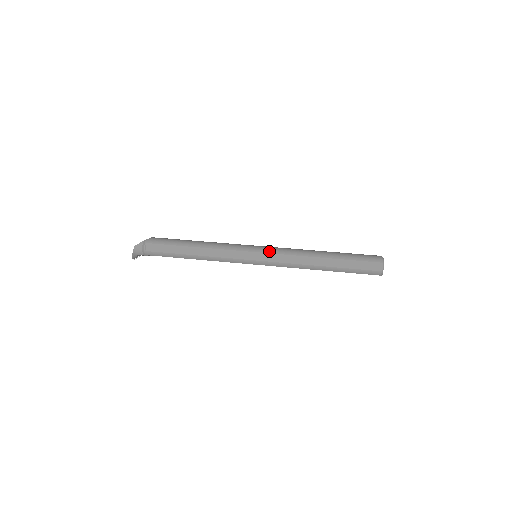
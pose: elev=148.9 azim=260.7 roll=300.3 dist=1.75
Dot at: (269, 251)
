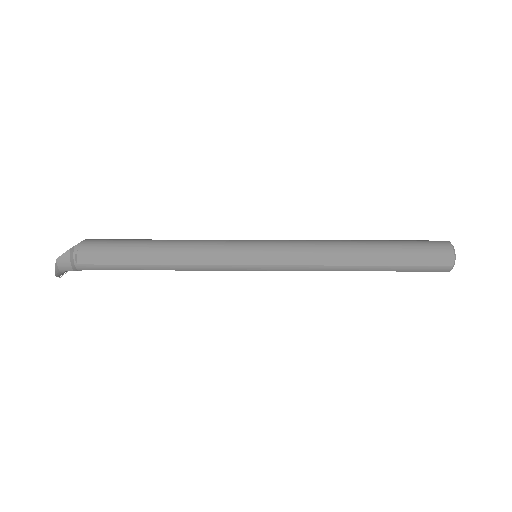
Dot at: (278, 249)
